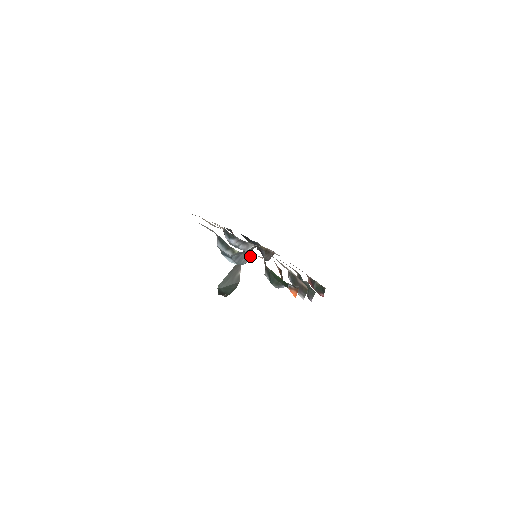
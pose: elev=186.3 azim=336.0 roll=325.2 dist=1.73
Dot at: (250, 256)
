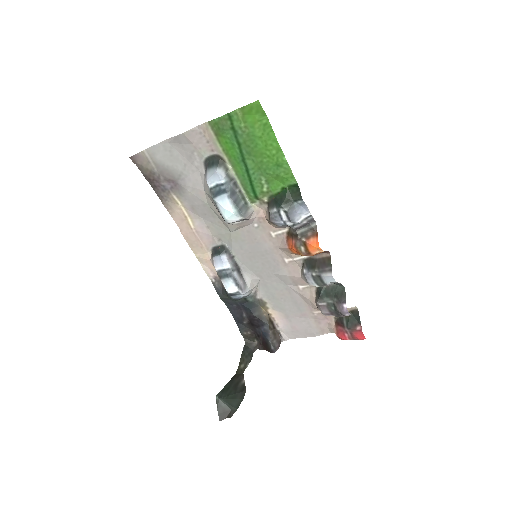
Dot at: (247, 206)
